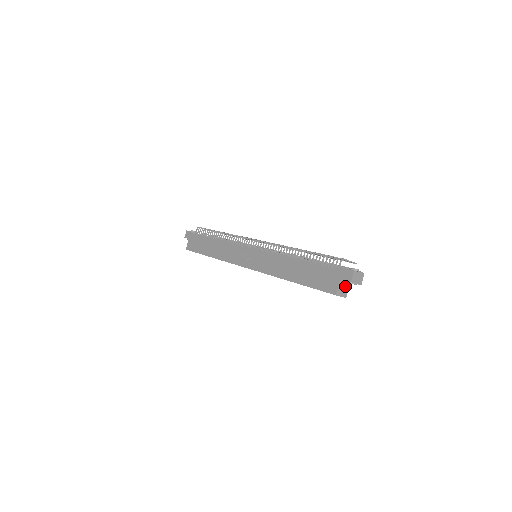
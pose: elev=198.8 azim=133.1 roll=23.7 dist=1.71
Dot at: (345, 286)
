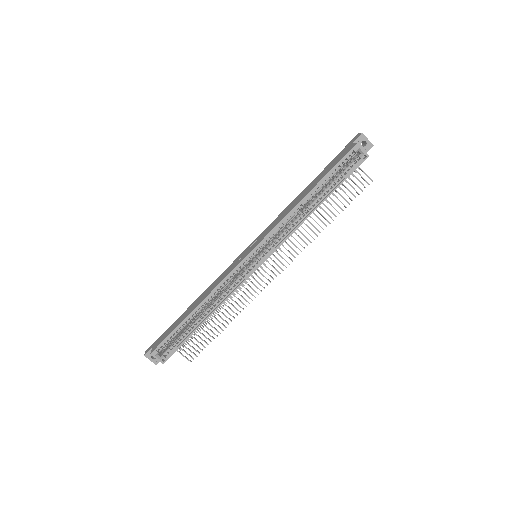
Dot at: occluded
